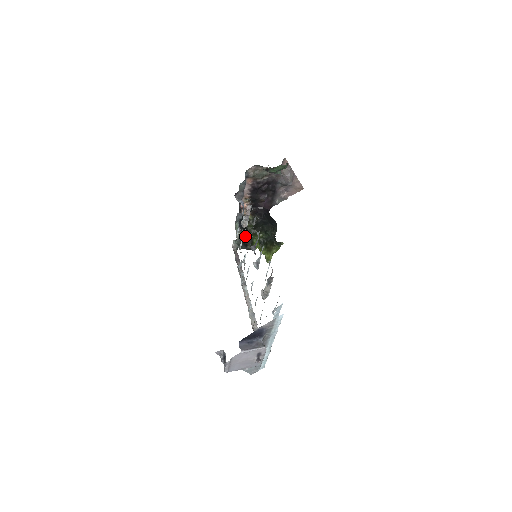
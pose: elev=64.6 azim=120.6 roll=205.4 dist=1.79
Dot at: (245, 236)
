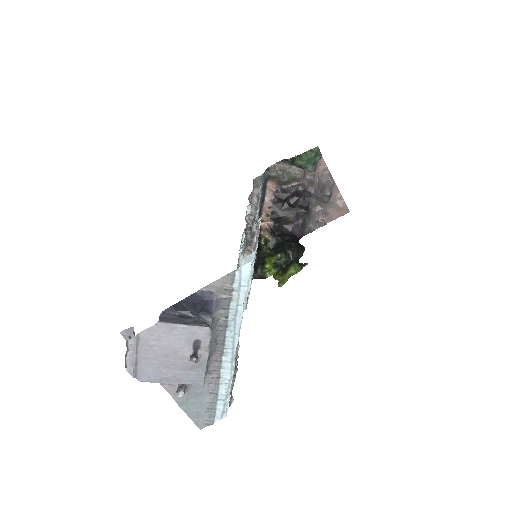
Dot at: (256, 255)
